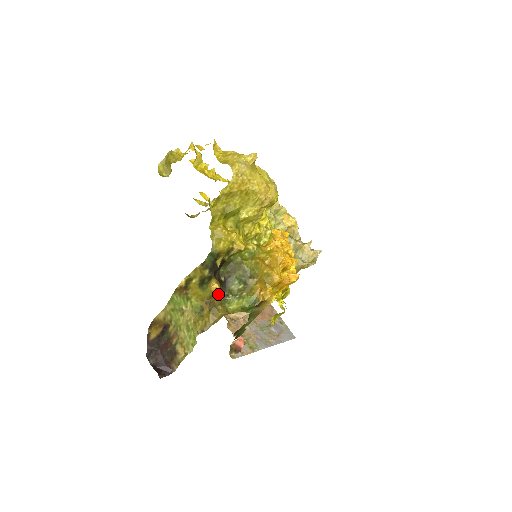
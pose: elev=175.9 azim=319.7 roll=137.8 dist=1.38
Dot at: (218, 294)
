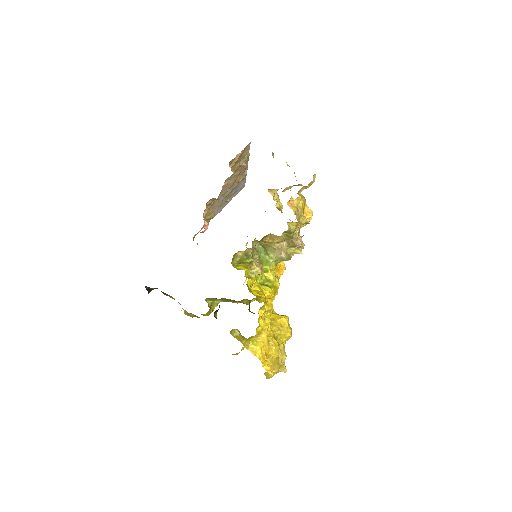
Dot at: occluded
